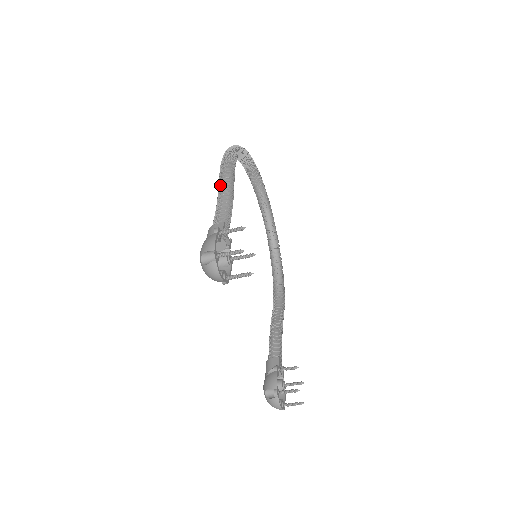
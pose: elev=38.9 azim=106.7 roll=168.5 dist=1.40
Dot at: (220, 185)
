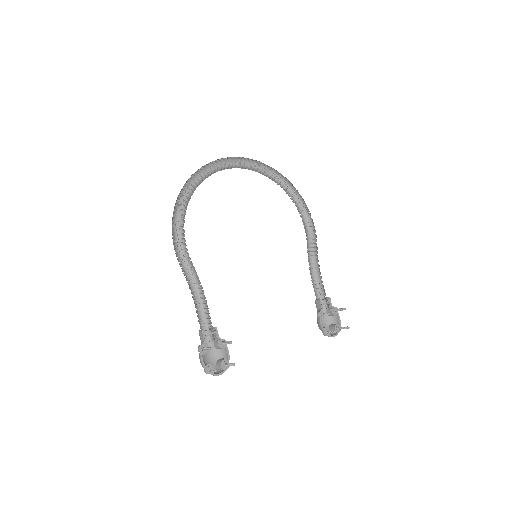
Dot at: (186, 279)
